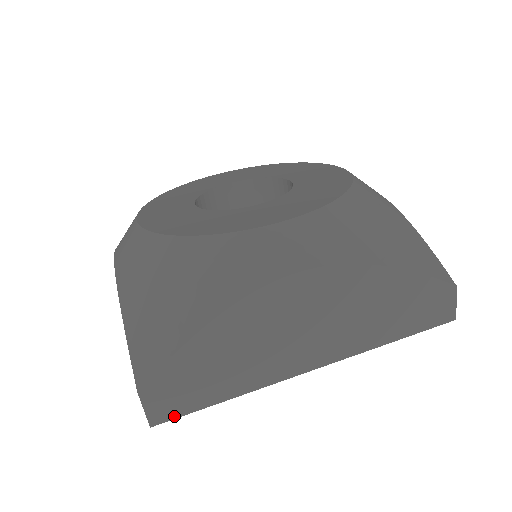
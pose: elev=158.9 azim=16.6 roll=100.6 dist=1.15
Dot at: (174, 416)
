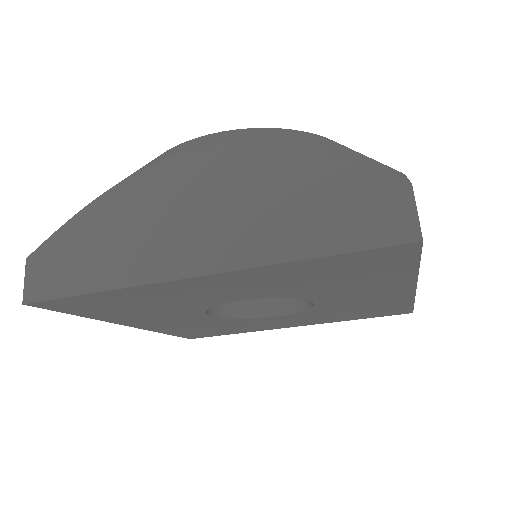
Dot at: occluded
